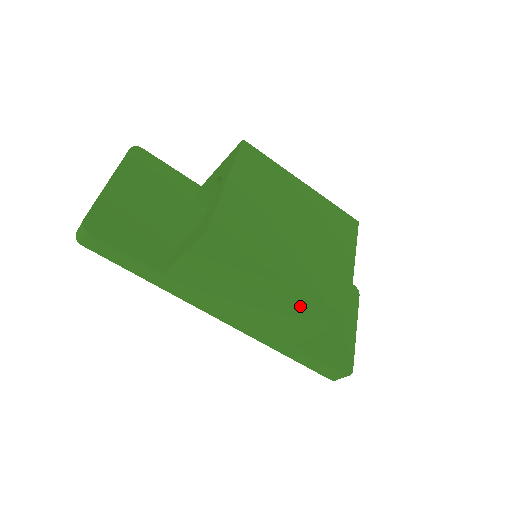
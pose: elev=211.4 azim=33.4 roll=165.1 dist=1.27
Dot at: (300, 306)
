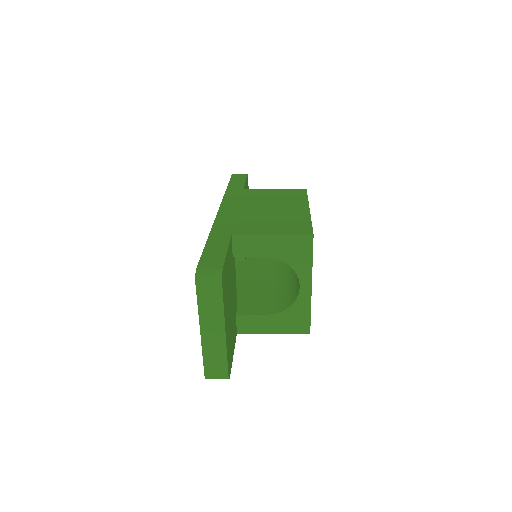
Dot at: occluded
